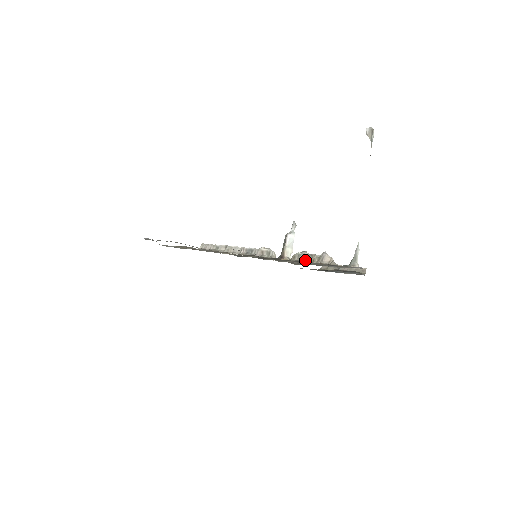
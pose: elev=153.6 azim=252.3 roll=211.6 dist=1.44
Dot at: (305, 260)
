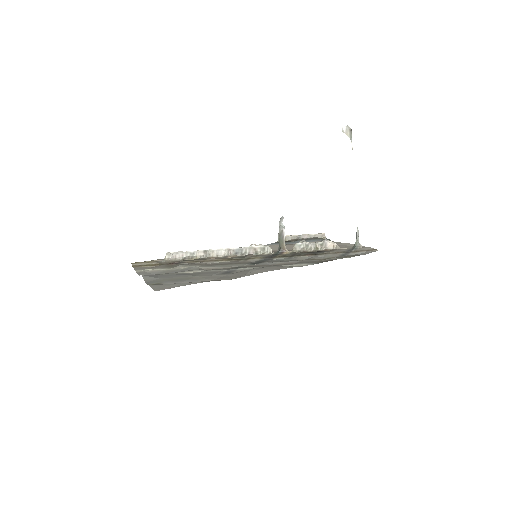
Dot at: (308, 249)
